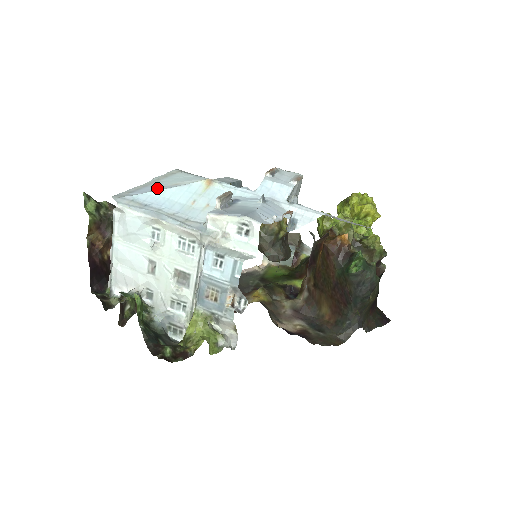
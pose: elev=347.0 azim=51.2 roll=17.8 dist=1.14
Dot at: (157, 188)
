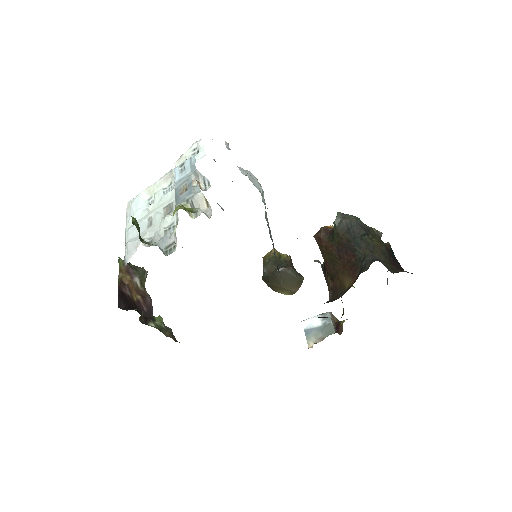
Dot at: occluded
